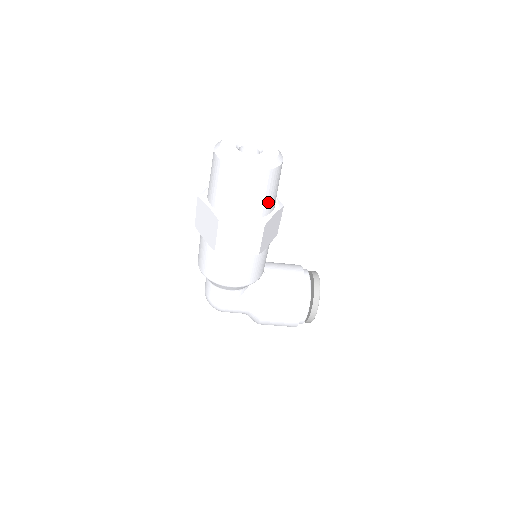
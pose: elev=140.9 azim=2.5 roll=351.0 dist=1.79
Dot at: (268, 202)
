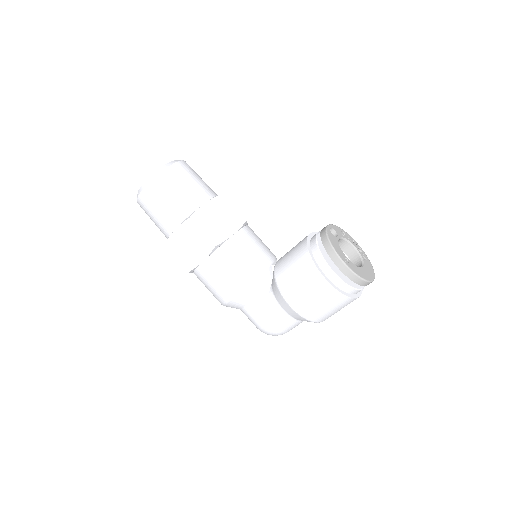
Dot at: (185, 200)
